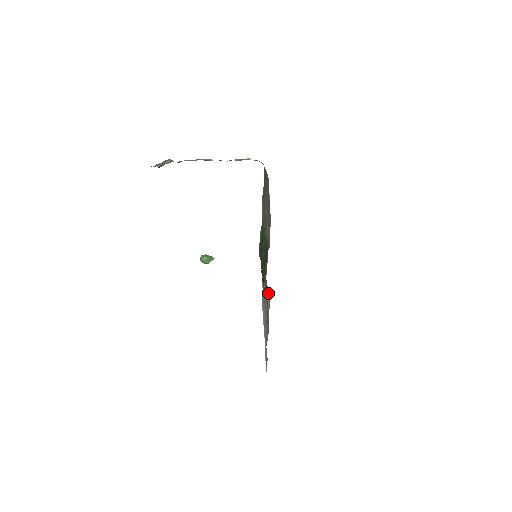
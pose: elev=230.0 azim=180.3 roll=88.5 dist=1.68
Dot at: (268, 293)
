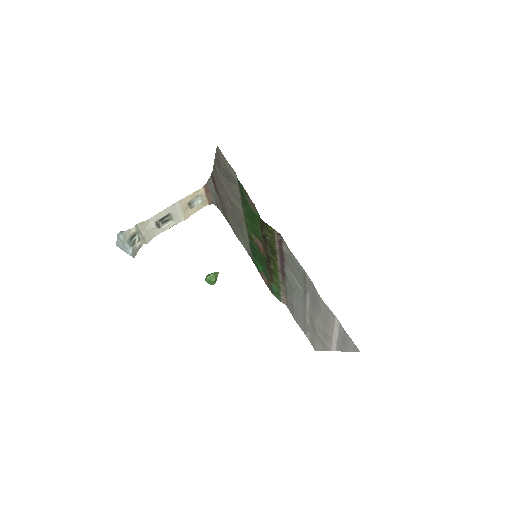
Dot at: (281, 250)
